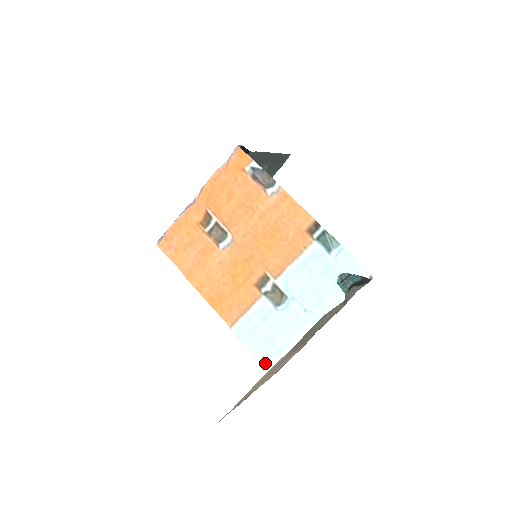
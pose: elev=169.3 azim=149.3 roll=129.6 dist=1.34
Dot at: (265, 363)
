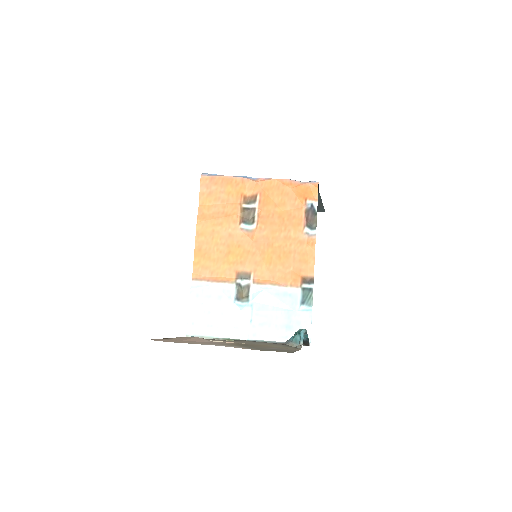
Dot at: (191, 324)
